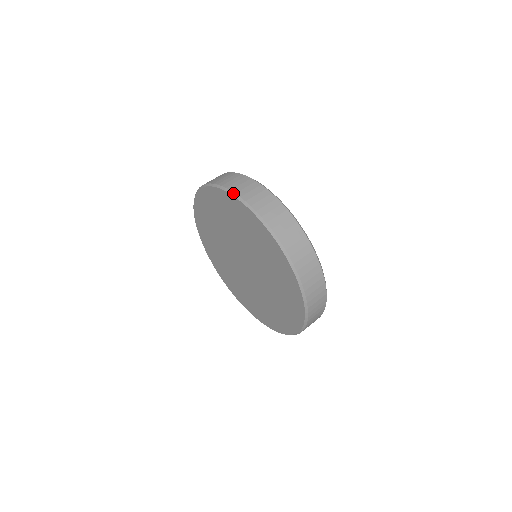
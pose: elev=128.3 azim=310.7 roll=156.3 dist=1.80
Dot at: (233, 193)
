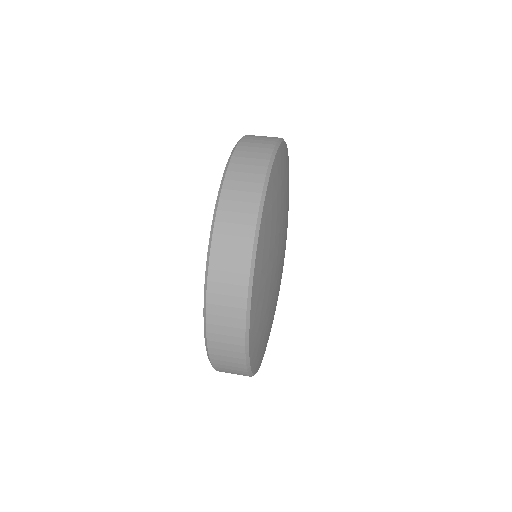
Dot at: occluded
